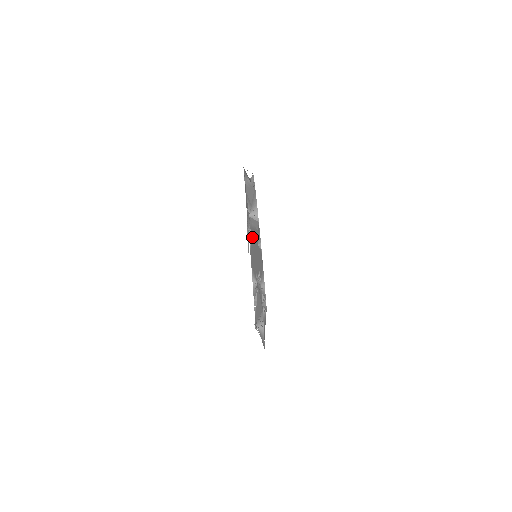
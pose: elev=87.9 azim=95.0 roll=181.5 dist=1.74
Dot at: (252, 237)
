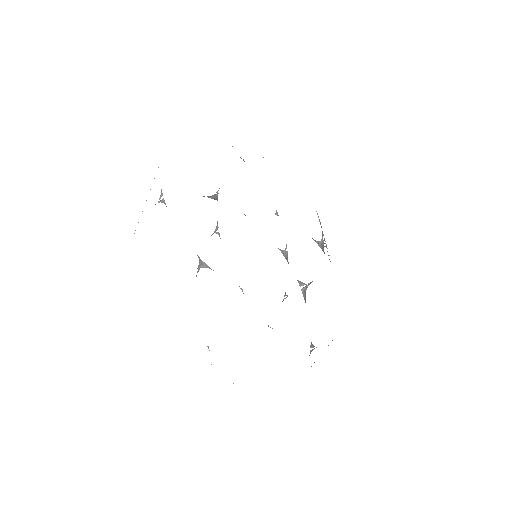
Dot at: occluded
